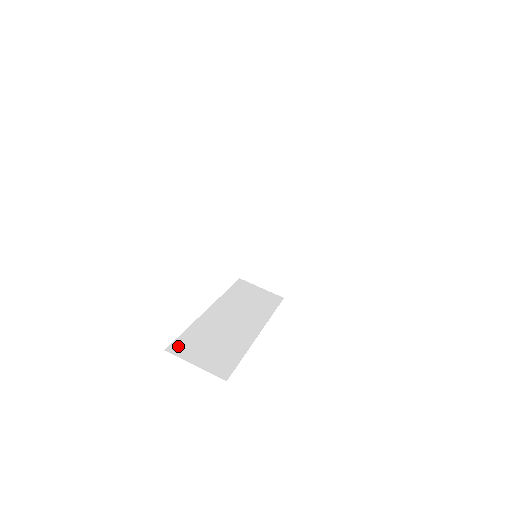
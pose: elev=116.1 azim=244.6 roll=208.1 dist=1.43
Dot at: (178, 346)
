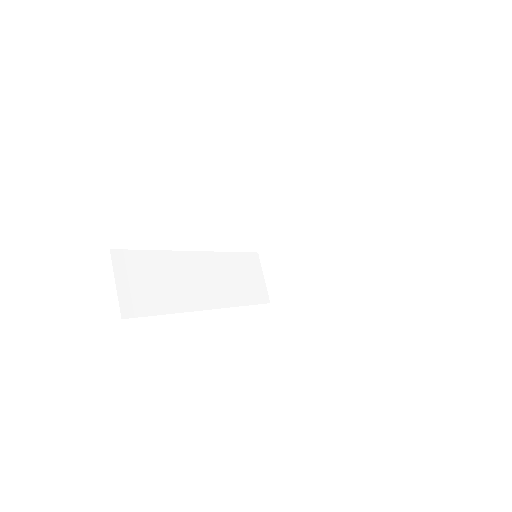
Dot at: (125, 256)
